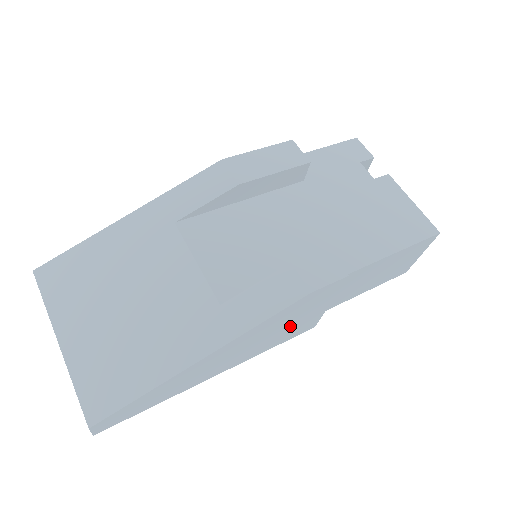
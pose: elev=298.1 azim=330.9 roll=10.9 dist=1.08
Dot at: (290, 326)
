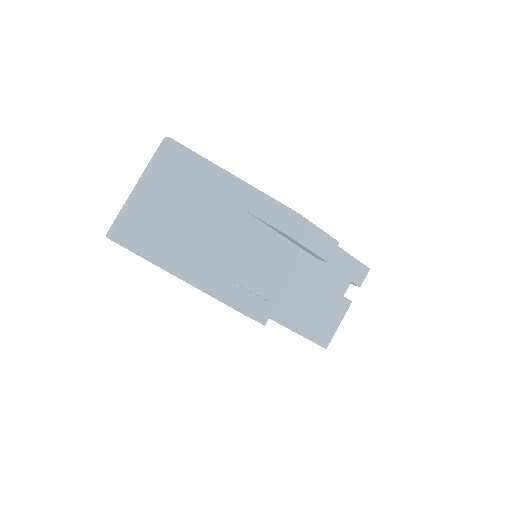
Dot at: occluded
